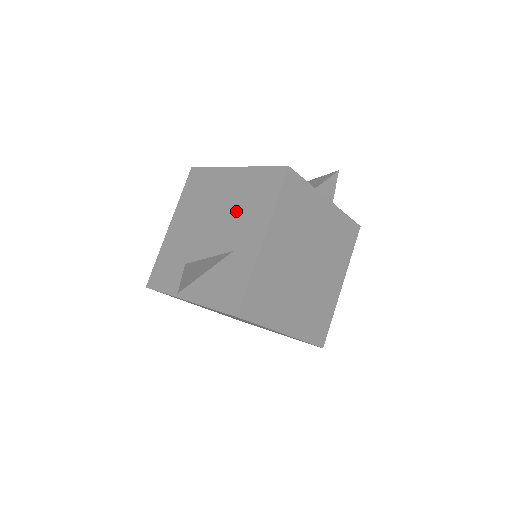
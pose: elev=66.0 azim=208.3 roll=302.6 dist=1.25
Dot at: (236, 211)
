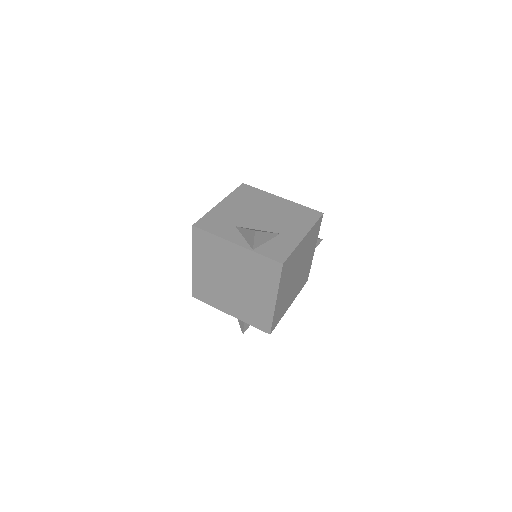
Dot at: (283, 217)
